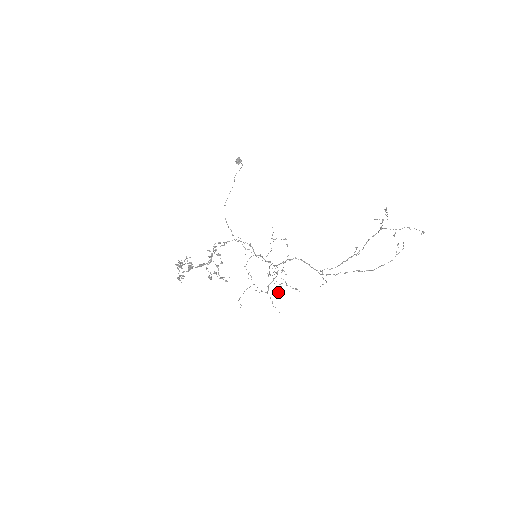
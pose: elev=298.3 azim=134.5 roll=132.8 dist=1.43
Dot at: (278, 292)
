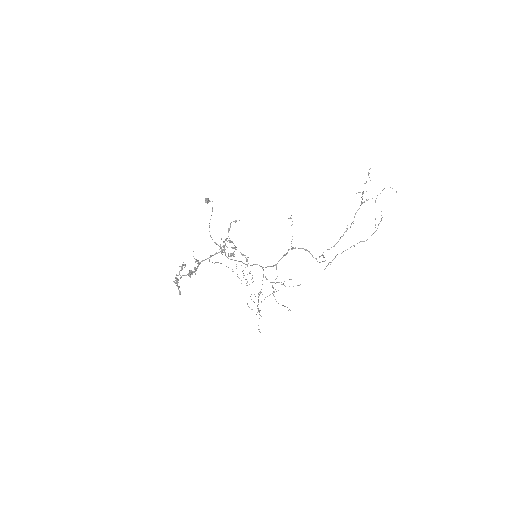
Dot at: (260, 332)
